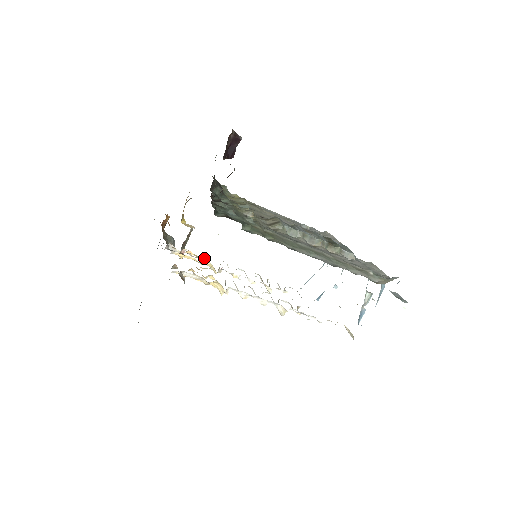
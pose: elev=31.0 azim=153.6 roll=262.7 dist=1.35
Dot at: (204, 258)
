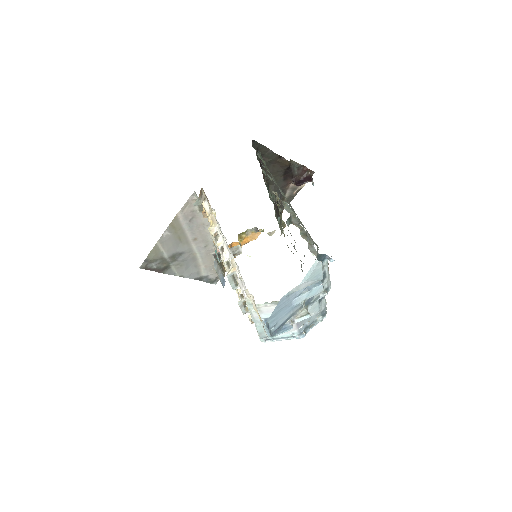
Dot at: occluded
